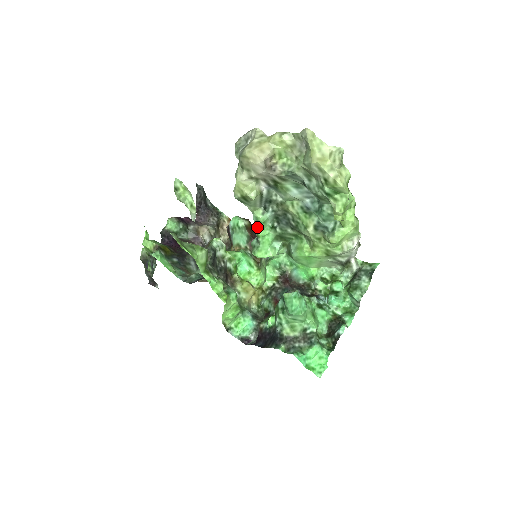
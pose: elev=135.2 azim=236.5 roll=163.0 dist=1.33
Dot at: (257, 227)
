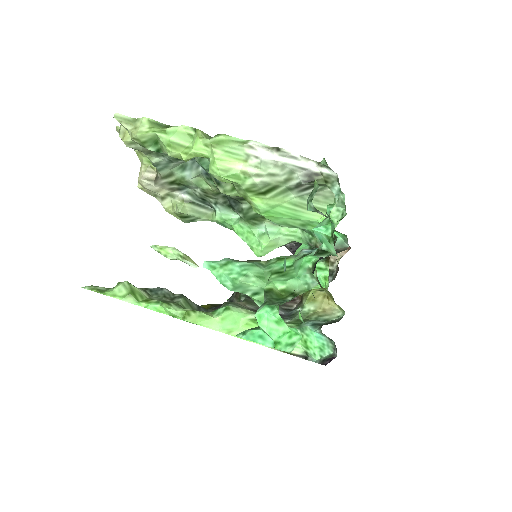
Dot at: (231, 229)
